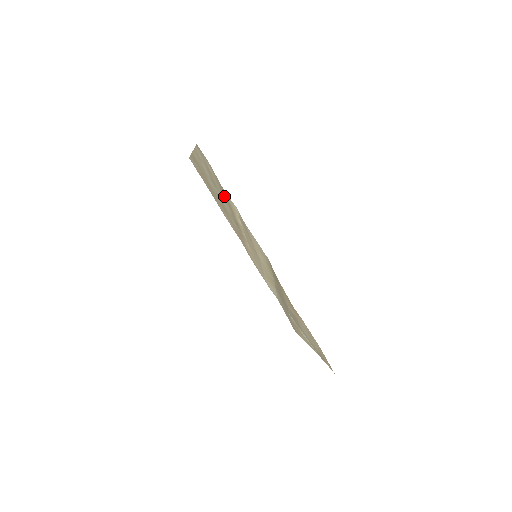
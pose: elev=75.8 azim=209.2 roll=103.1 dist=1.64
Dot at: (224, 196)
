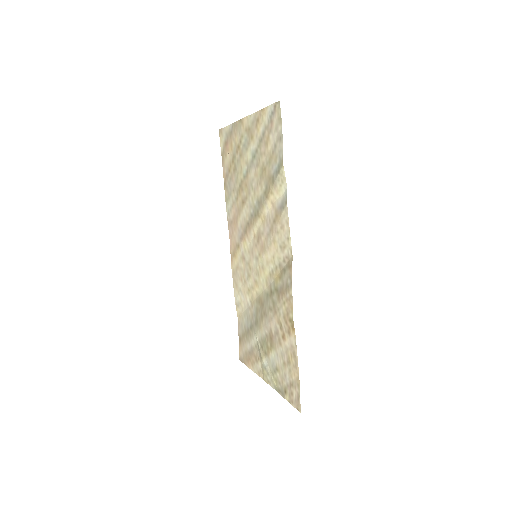
Dot at: (267, 173)
